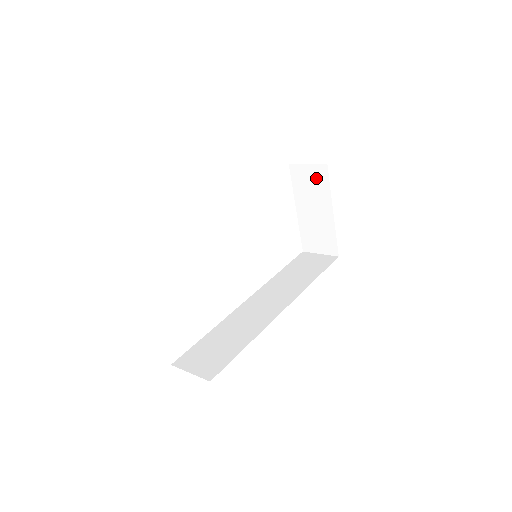
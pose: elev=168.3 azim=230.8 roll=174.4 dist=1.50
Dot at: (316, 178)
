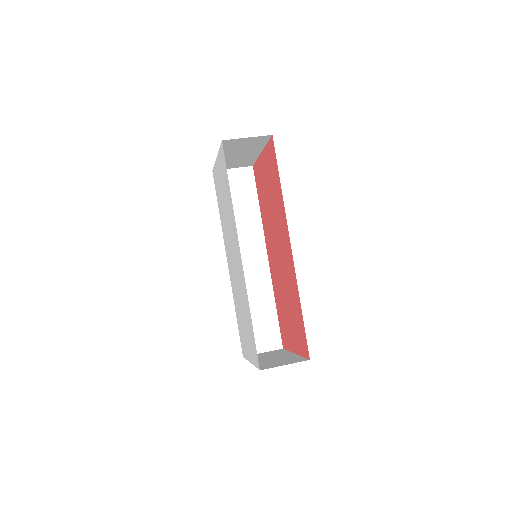
Dot at: (253, 142)
